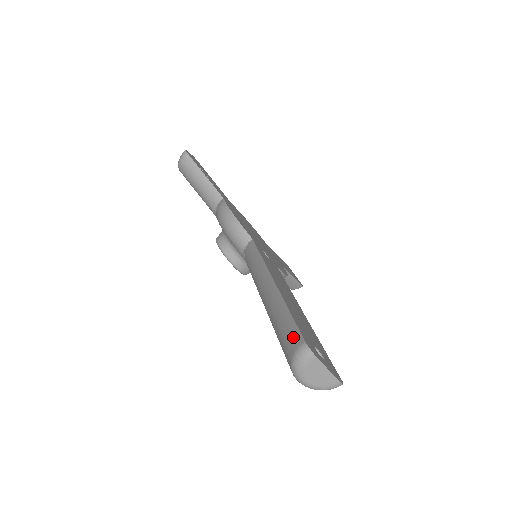
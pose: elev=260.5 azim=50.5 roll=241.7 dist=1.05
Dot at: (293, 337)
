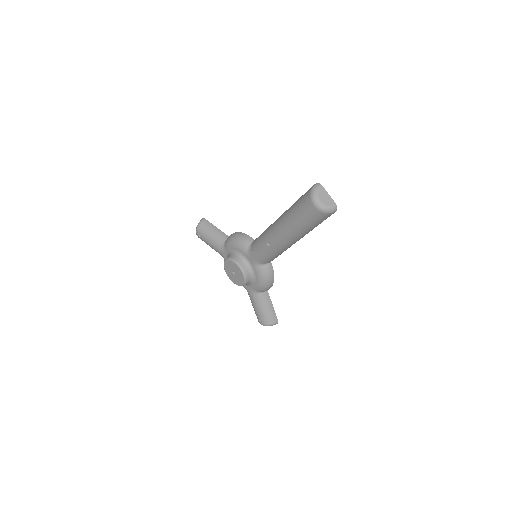
Dot at: (308, 190)
